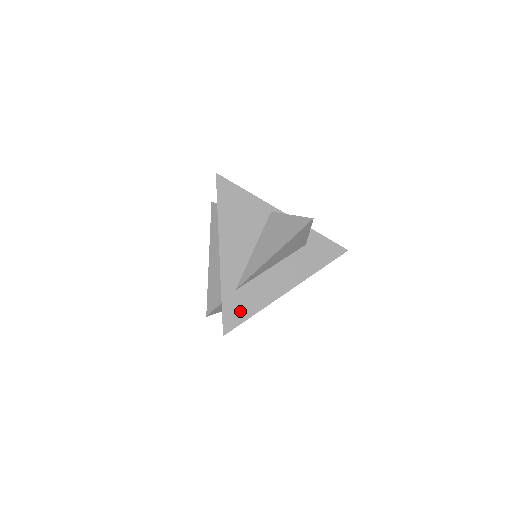
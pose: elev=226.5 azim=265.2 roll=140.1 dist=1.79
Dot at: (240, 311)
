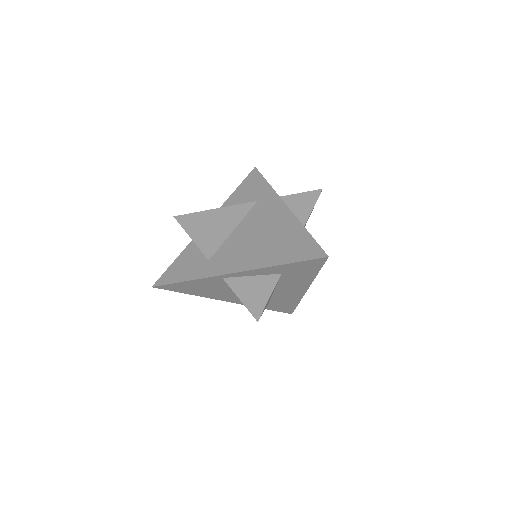
Dot at: (286, 307)
